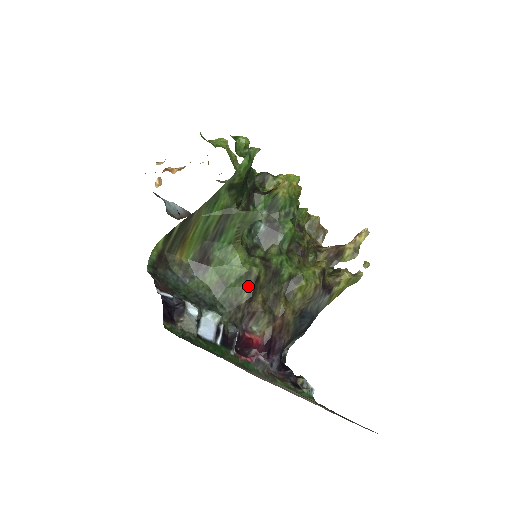
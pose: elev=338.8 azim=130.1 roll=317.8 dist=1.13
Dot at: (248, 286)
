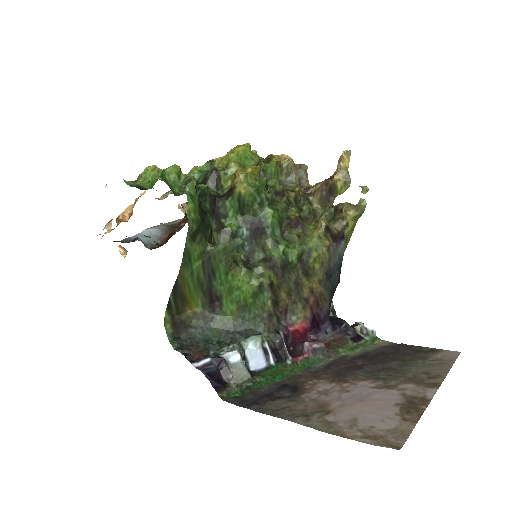
Dot at: (267, 295)
